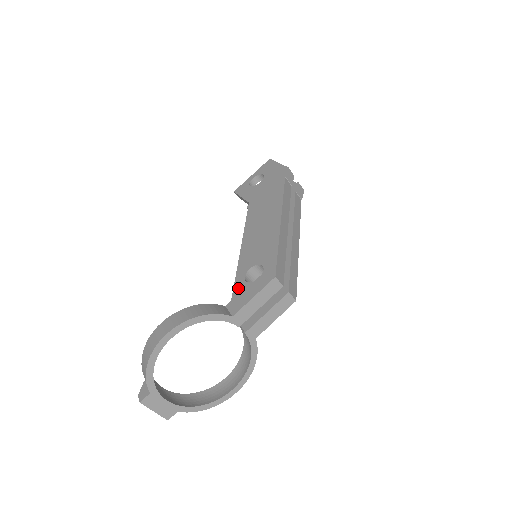
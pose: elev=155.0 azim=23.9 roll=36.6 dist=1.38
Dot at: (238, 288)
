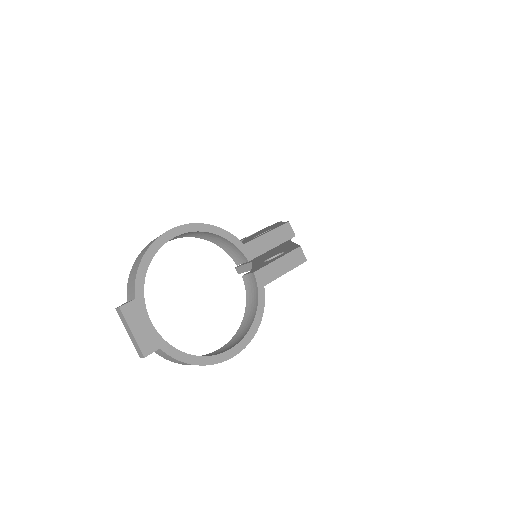
Dot at: (246, 241)
